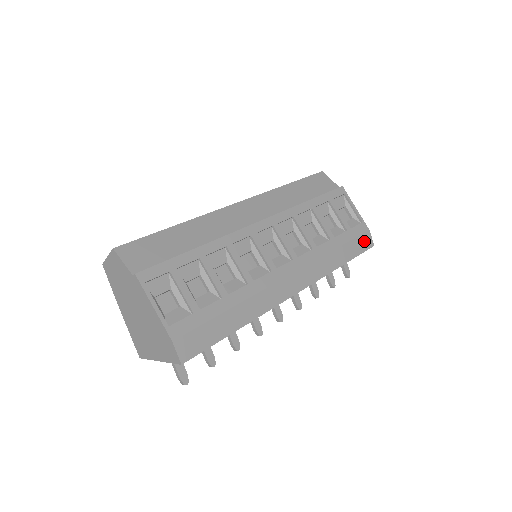
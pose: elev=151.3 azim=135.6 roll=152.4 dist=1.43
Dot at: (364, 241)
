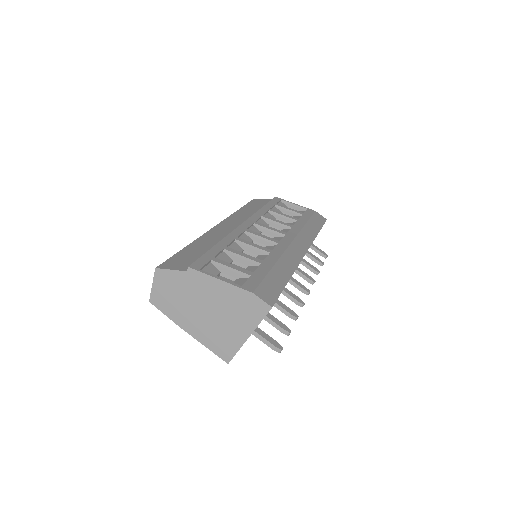
Dot at: (318, 218)
